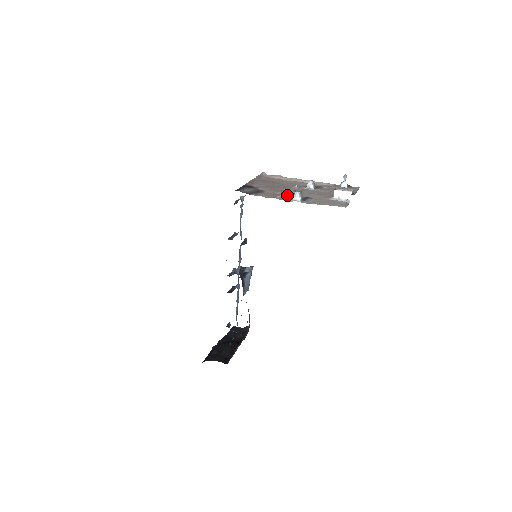
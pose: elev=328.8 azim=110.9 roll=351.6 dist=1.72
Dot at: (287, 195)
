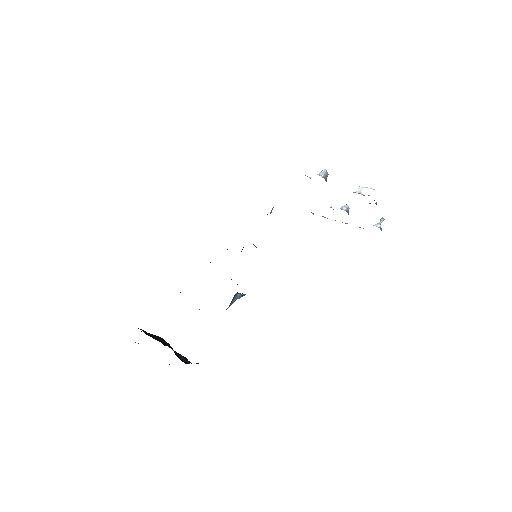
Dot at: occluded
